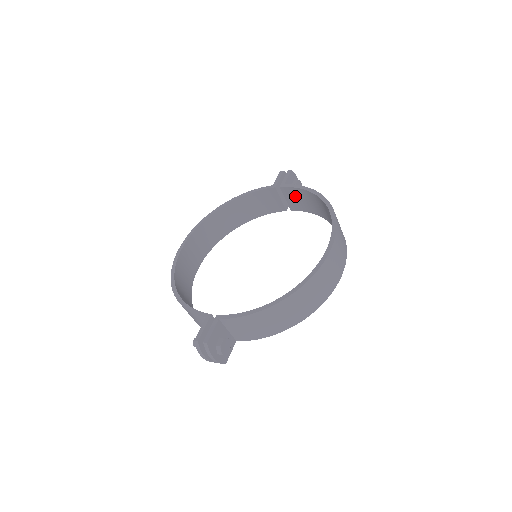
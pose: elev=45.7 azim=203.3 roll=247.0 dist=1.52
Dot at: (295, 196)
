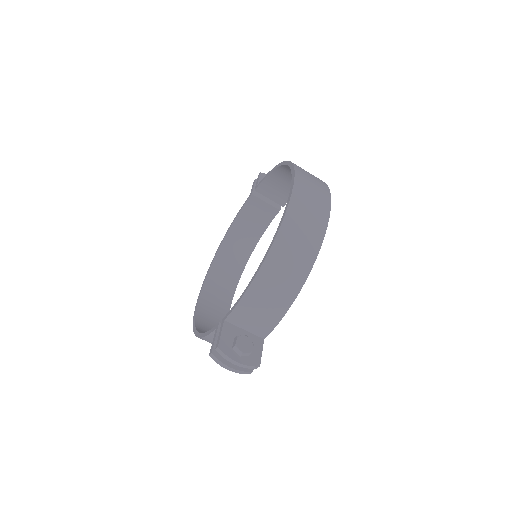
Dot at: (272, 188)
